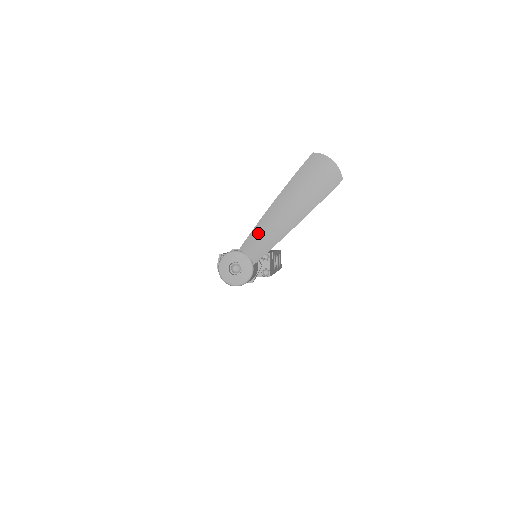
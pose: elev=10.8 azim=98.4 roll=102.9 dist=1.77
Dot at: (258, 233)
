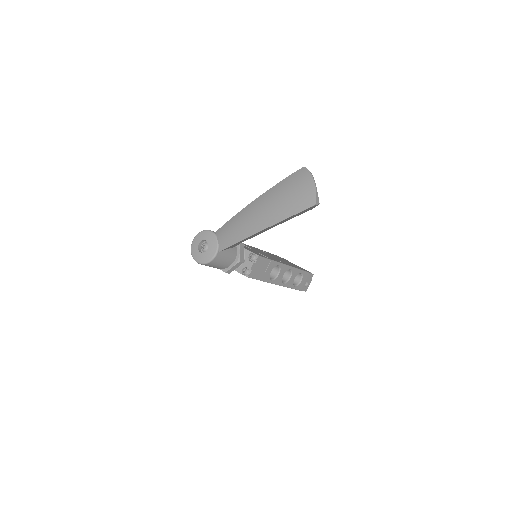
Dot at: (232, 223)
